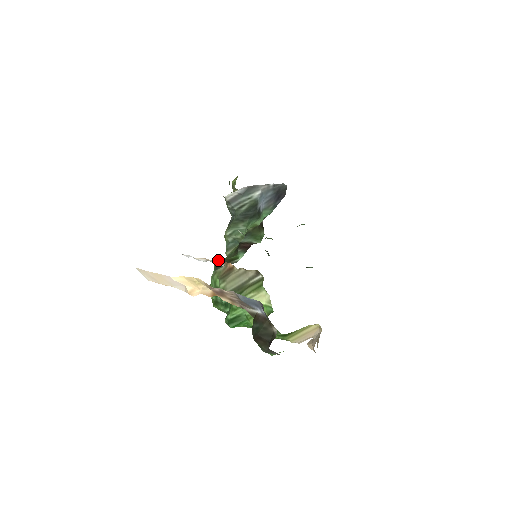
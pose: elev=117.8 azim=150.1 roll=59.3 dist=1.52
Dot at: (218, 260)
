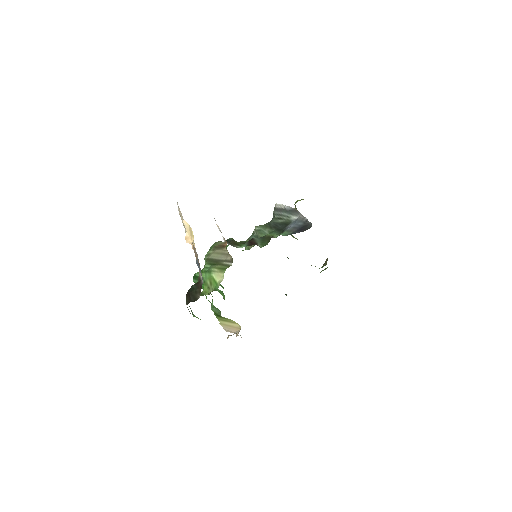
Dot at: (231, 238)
